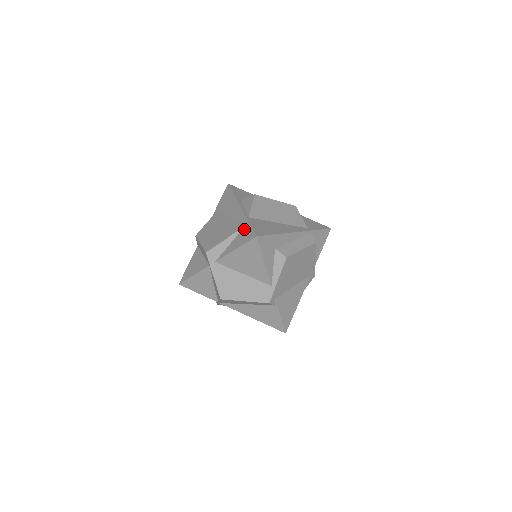
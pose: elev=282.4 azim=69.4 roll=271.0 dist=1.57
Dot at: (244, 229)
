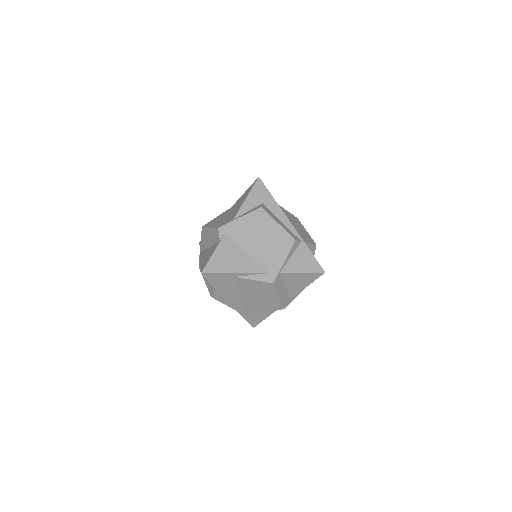
Dot at: occluded
